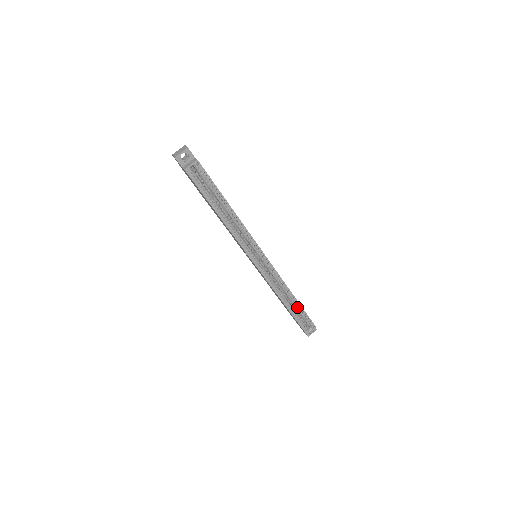
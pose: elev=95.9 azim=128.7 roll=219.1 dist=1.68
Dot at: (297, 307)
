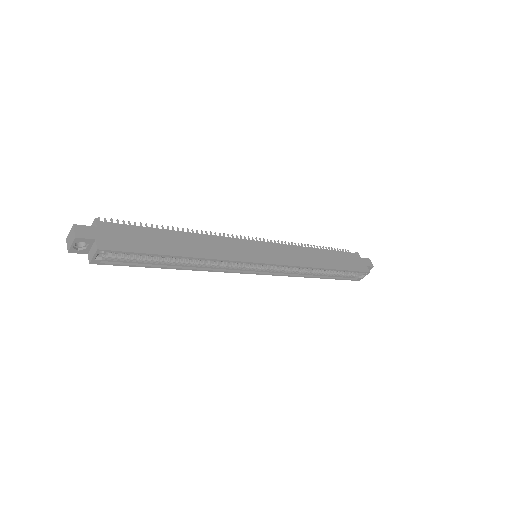
Dot at: occluded
